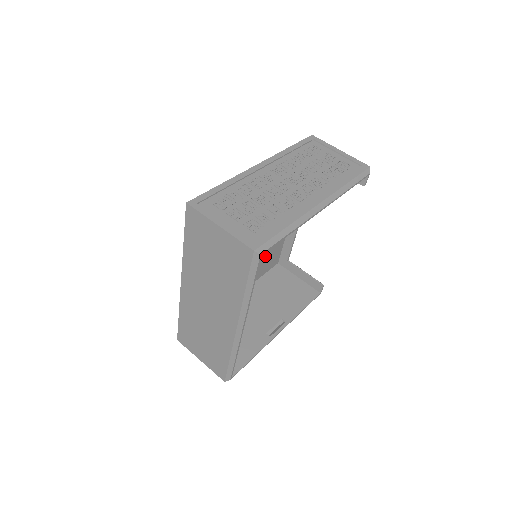
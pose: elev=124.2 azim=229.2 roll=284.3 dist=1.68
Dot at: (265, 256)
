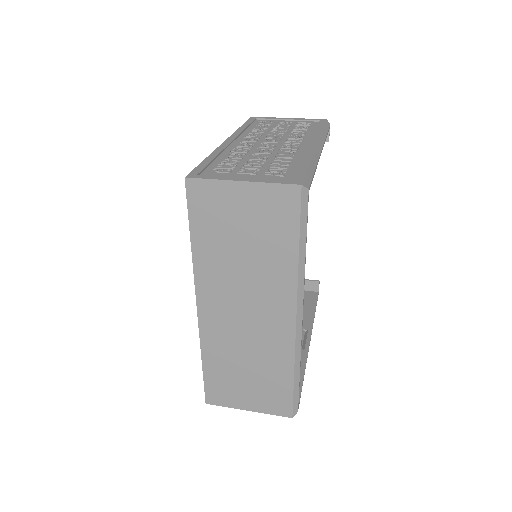
Dot at: occluded
